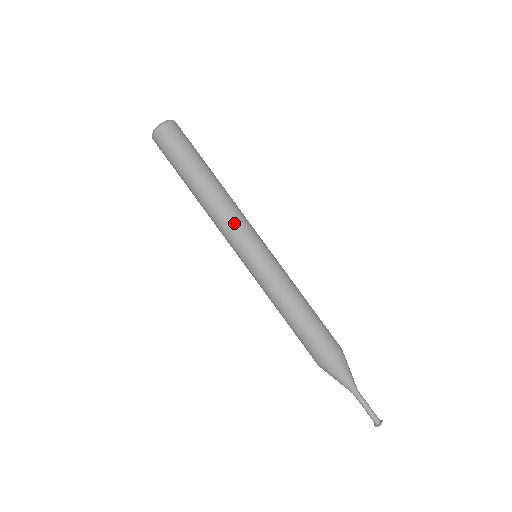
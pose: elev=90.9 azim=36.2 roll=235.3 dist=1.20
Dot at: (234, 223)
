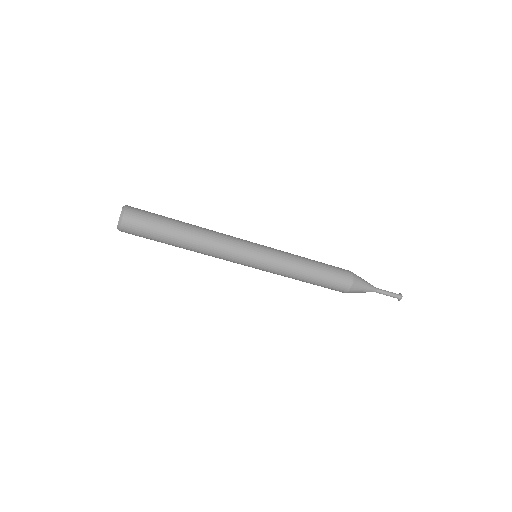
Dot at: (229, 248)
